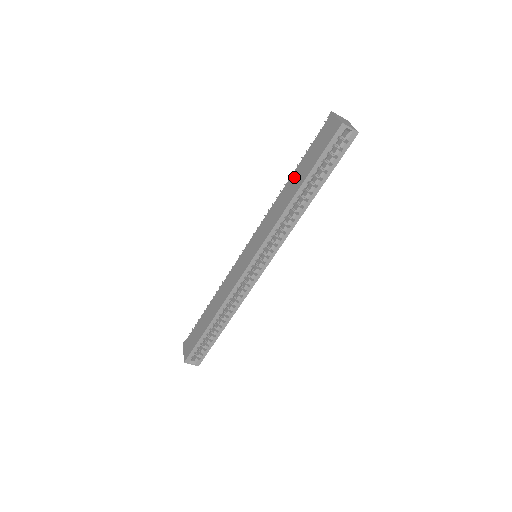
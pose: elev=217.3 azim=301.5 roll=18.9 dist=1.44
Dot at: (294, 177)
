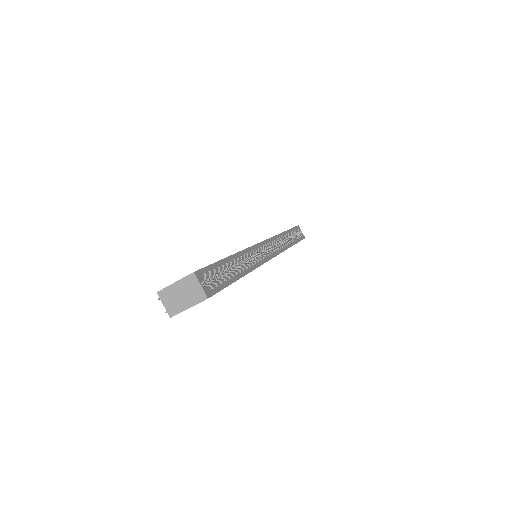
Dot at: occluded
